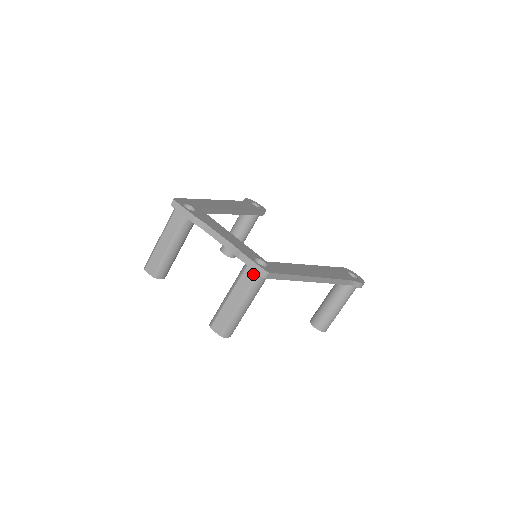
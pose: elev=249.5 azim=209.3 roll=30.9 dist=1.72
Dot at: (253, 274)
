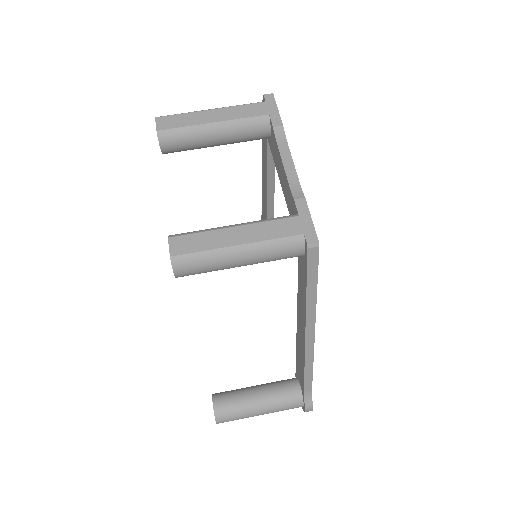
Dot at: (297, 230)
